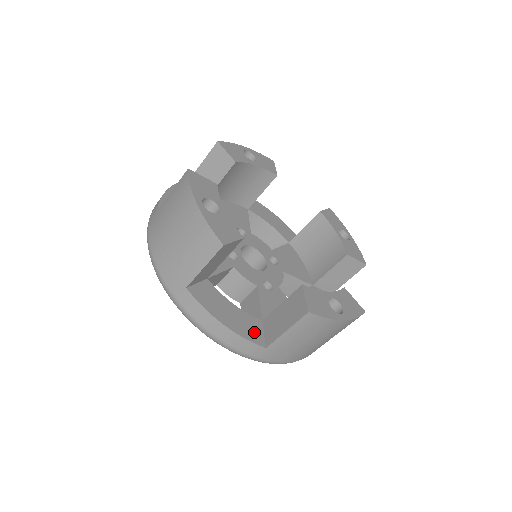
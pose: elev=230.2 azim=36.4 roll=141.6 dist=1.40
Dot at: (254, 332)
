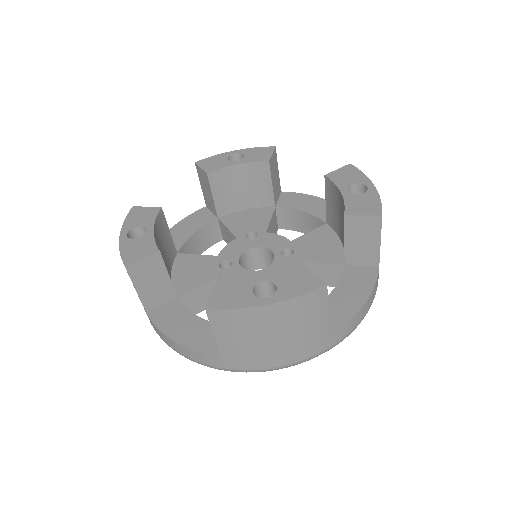
Dot at: (212, 341)
